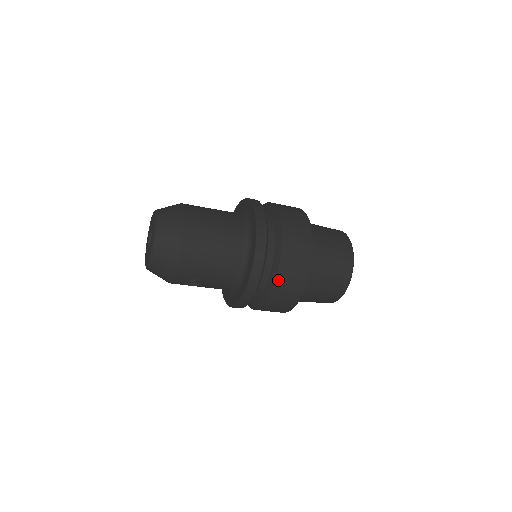
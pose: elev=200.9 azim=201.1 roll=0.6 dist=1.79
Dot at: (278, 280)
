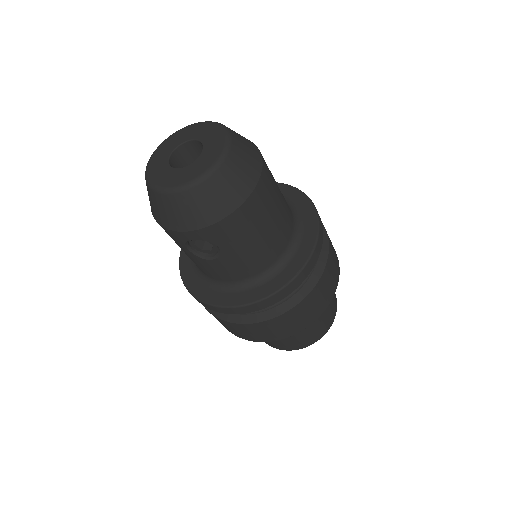
Dot at: (300, 304)
